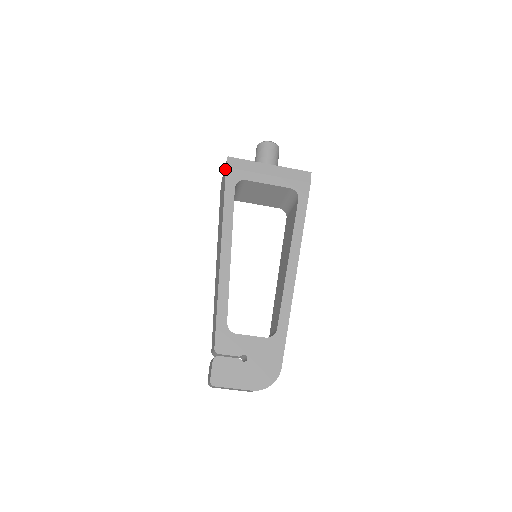
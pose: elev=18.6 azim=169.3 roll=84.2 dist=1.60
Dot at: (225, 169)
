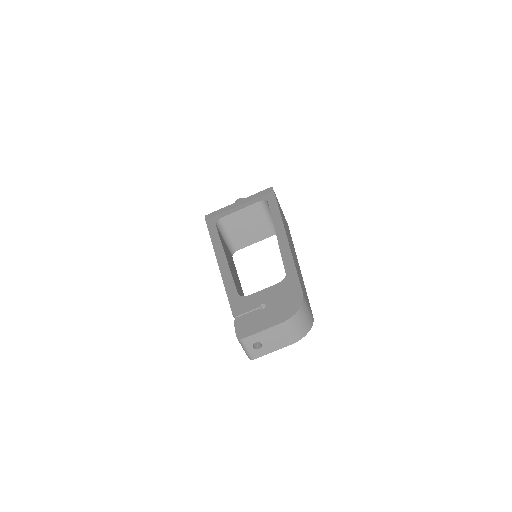
Dot at: occluded
